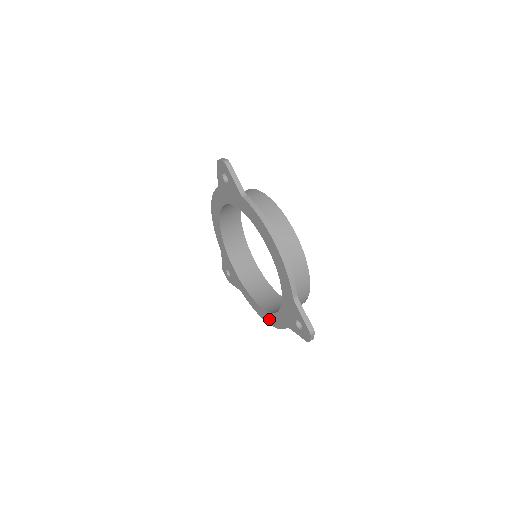
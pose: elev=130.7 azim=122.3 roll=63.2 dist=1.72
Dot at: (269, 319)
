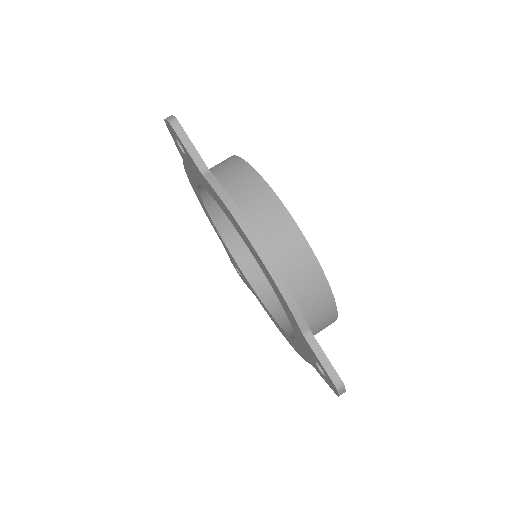
Dot at: (290, 342)
